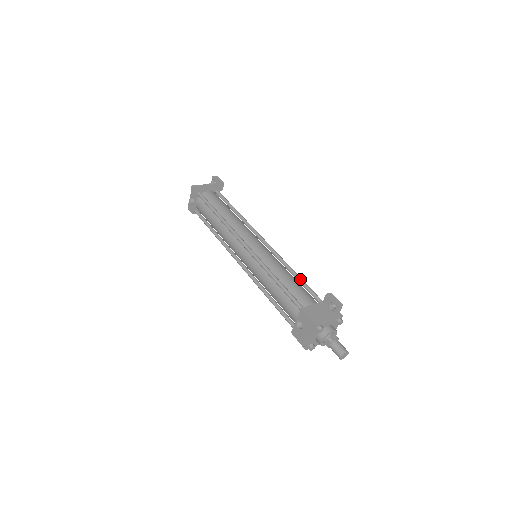
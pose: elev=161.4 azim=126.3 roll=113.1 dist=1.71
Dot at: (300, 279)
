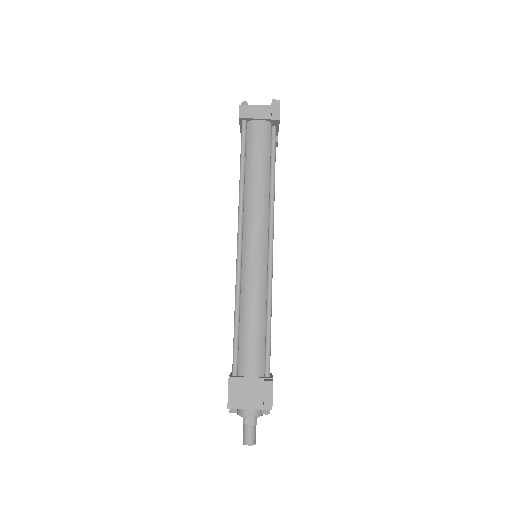
Dot at: (267, 330)
